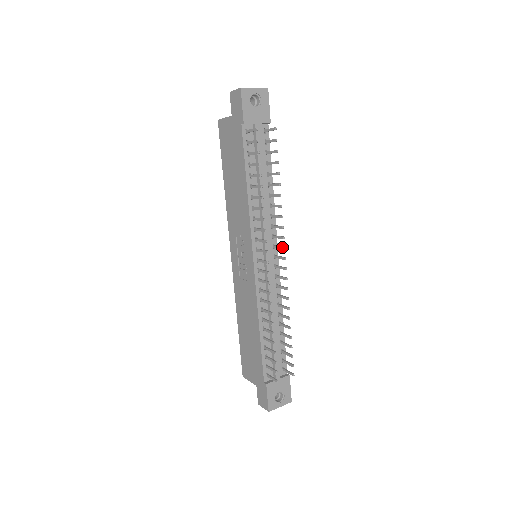
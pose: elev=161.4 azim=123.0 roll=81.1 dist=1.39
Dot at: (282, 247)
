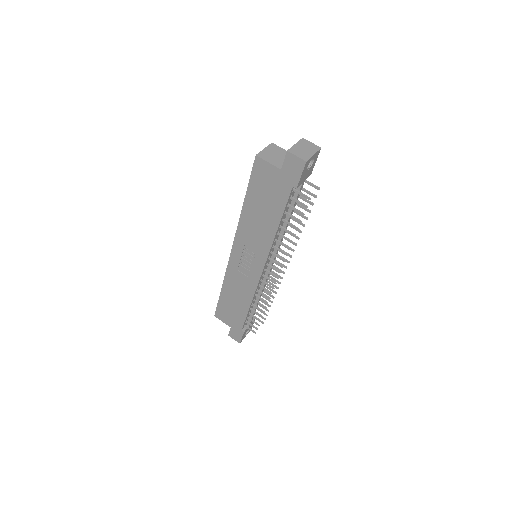
Dot at: (287, 261)
